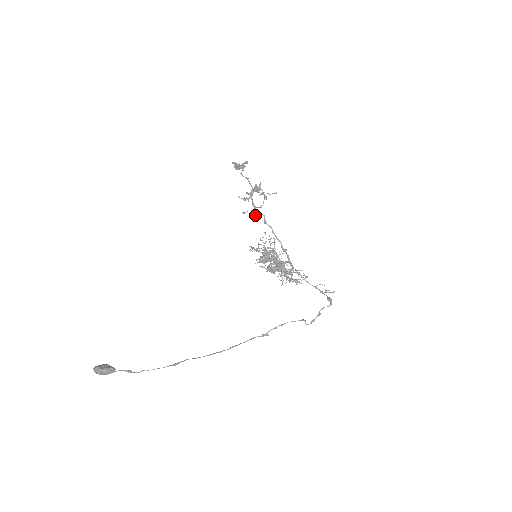
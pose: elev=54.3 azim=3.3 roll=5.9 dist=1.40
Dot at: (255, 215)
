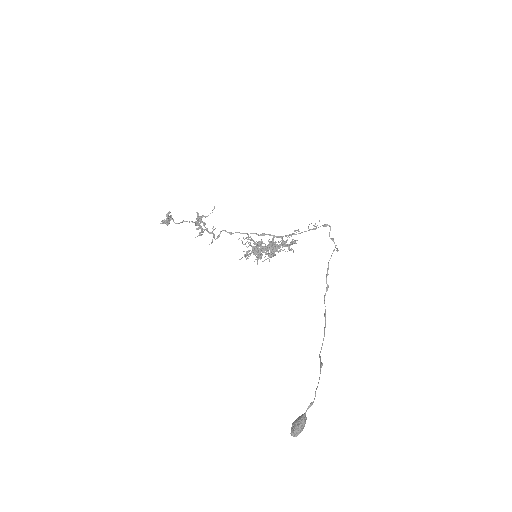
Dot at: (218, 237)
